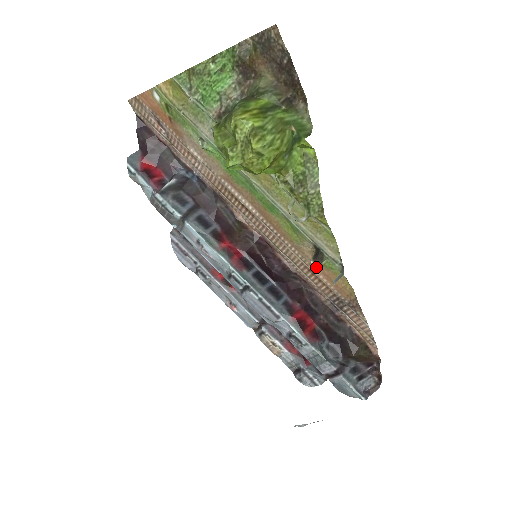
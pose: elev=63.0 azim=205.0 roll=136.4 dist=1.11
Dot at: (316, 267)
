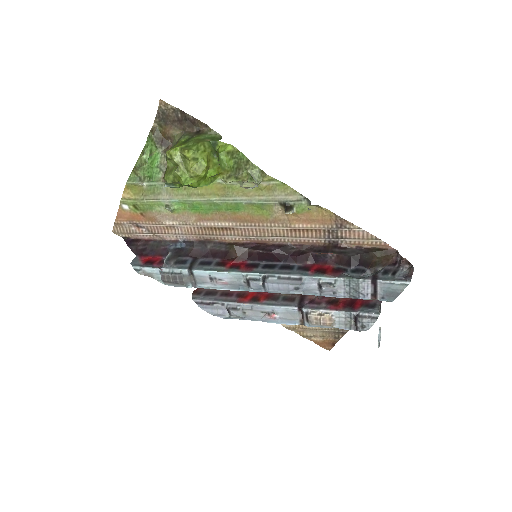
Dot at: (295, 221)
